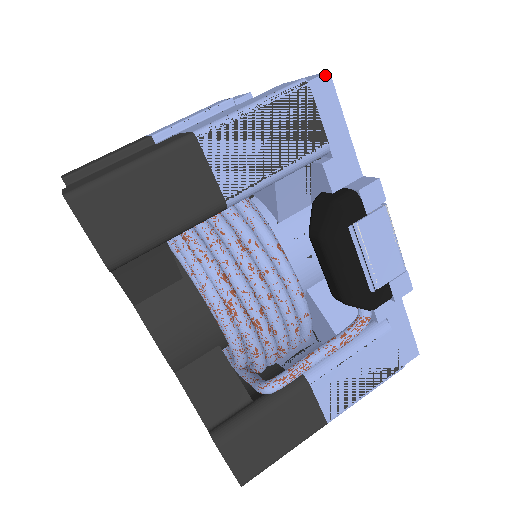
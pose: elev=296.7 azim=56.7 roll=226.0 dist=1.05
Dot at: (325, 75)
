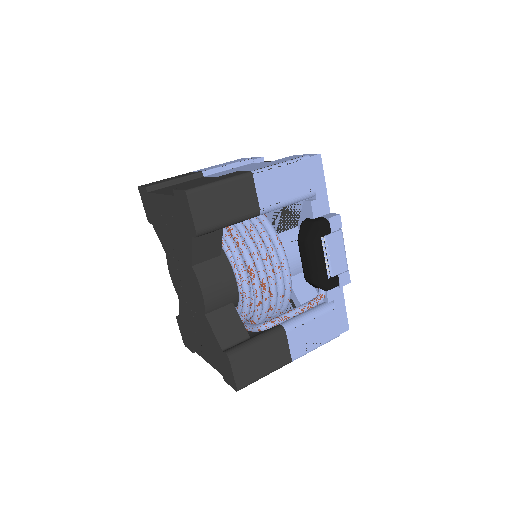
Dot at: (318, 155)
